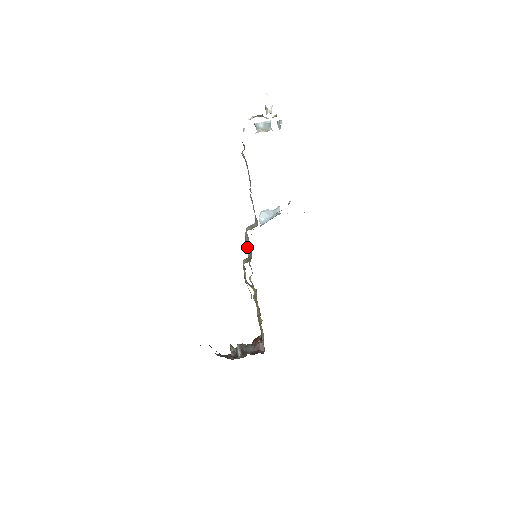
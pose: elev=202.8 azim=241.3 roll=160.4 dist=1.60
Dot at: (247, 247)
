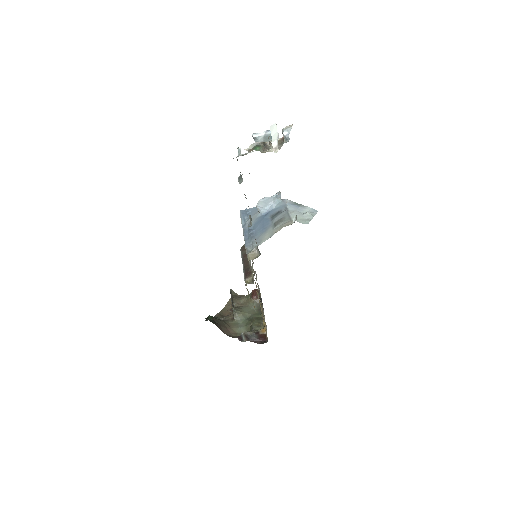
Dot at: occluded
